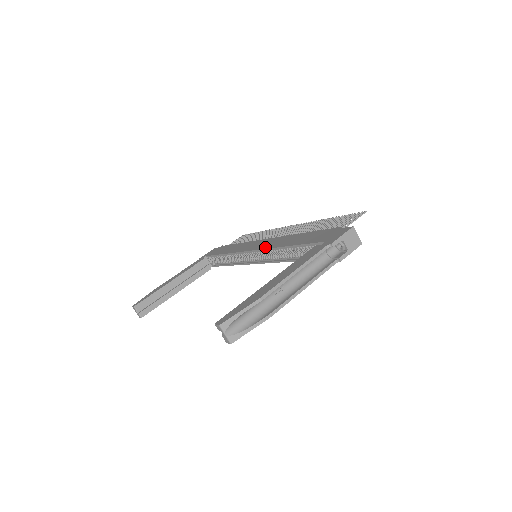
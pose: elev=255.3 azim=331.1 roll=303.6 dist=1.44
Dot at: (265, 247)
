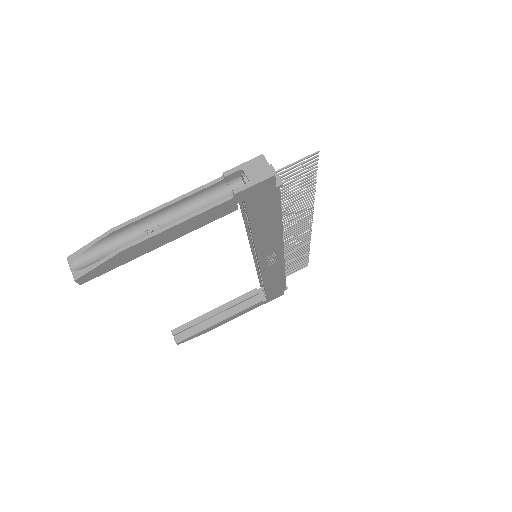
Dot at: occluded
